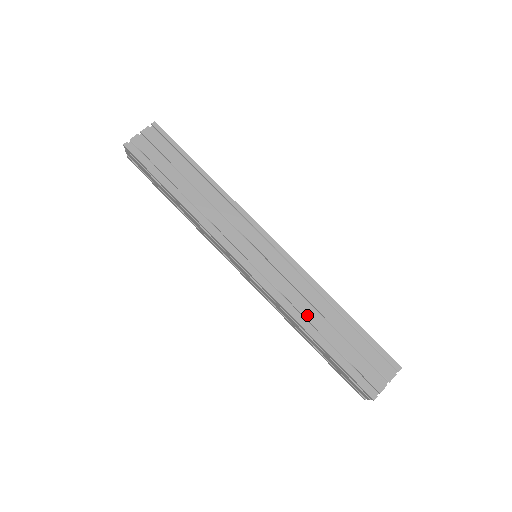
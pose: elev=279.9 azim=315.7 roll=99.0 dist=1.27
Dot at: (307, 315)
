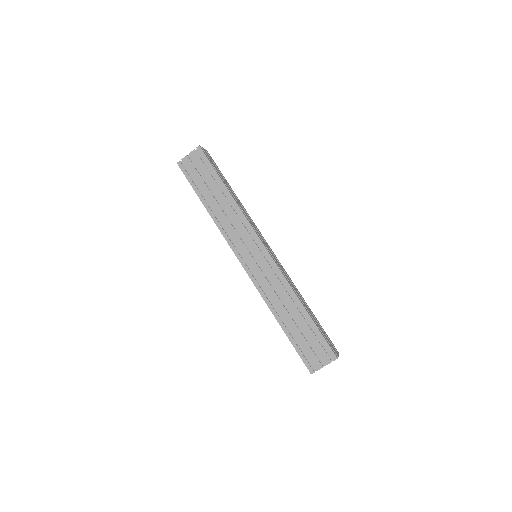
Dot at: (278, 307)
